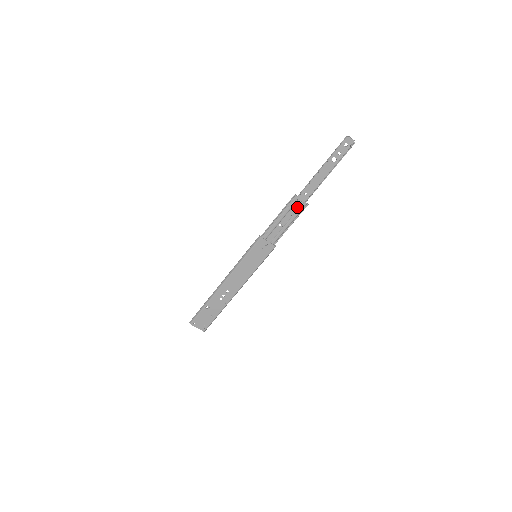
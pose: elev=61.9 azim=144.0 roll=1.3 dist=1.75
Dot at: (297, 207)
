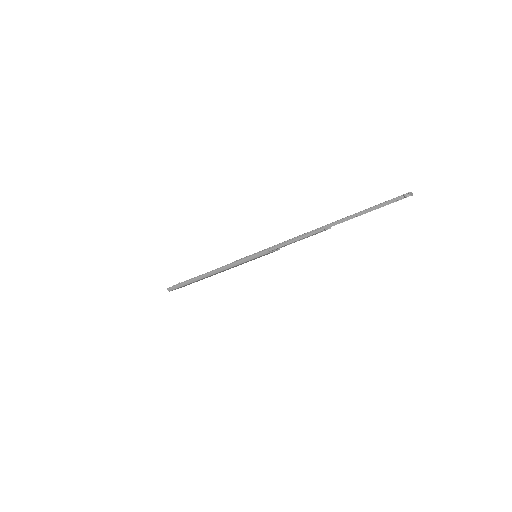
Dot at: occluded
